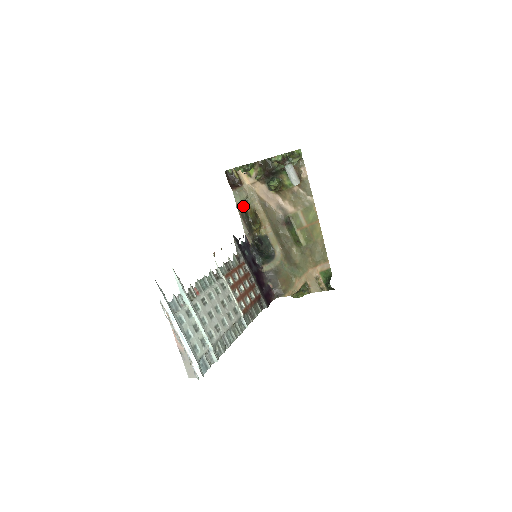
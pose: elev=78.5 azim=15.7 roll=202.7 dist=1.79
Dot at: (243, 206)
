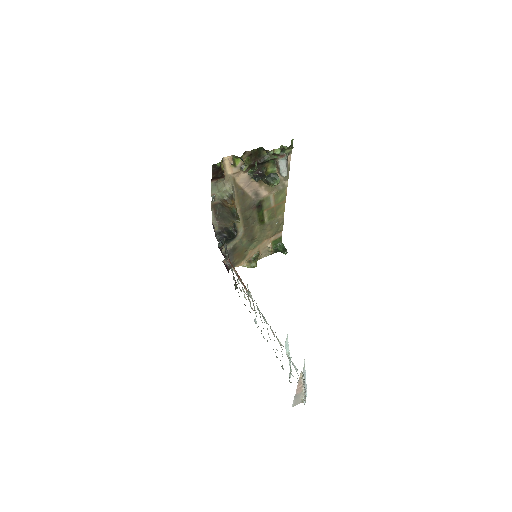
Dot at: (231, 202)
